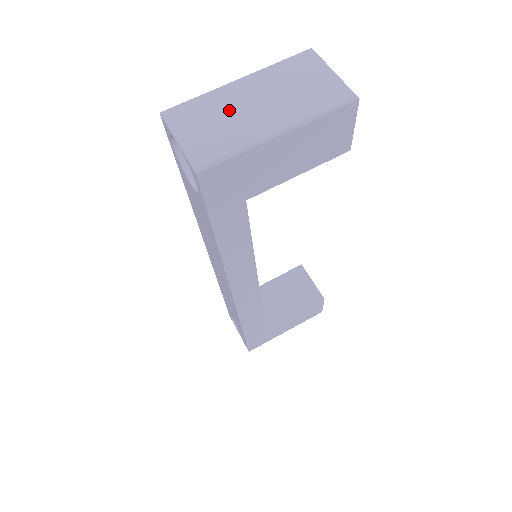
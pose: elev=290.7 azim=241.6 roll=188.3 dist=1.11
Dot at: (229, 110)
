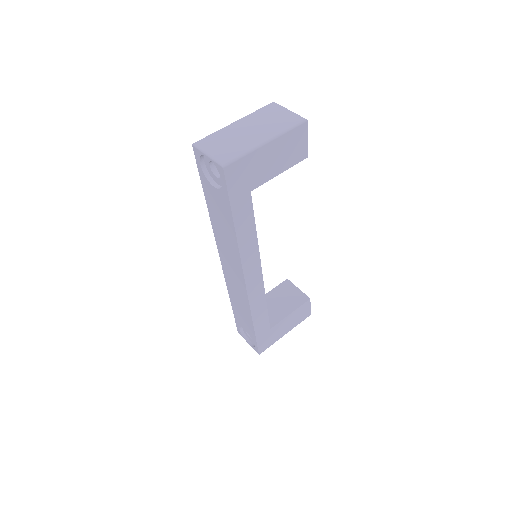
Dot at: (234, 136)
